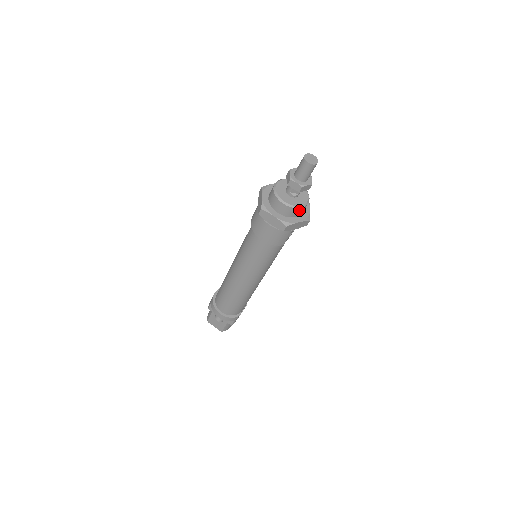
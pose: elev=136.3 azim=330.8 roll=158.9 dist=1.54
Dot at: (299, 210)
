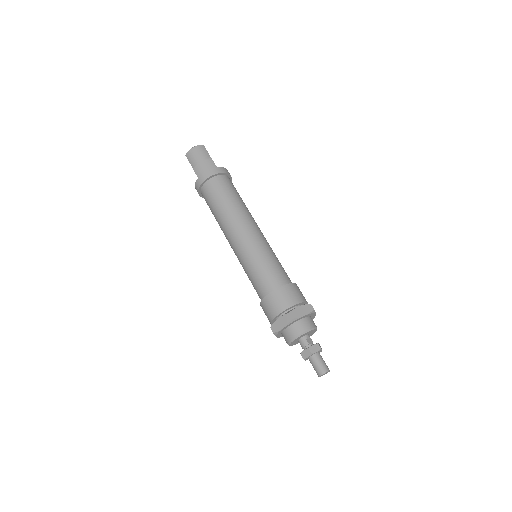
Dot at: occluded
